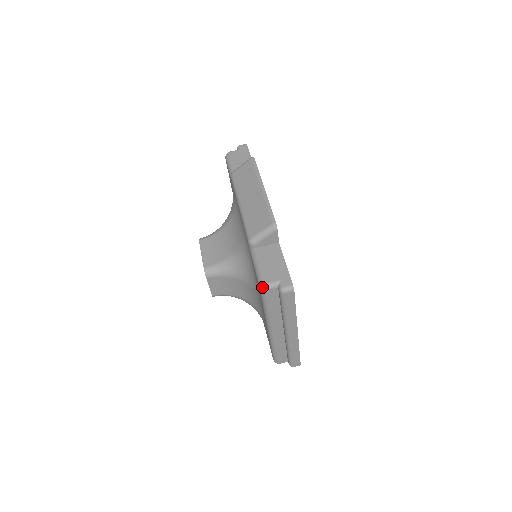
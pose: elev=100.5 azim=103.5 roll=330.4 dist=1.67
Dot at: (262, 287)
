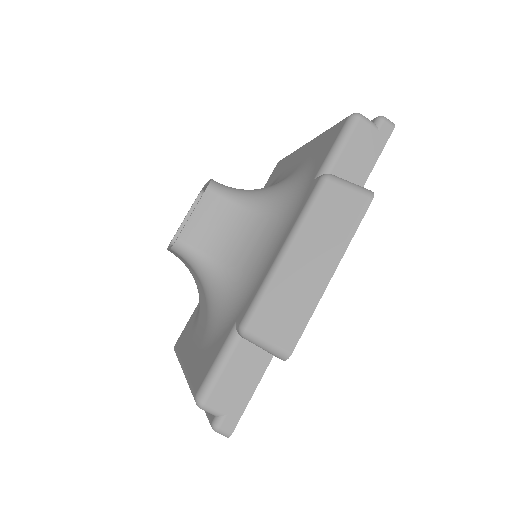
Dot at: (197, 403)
